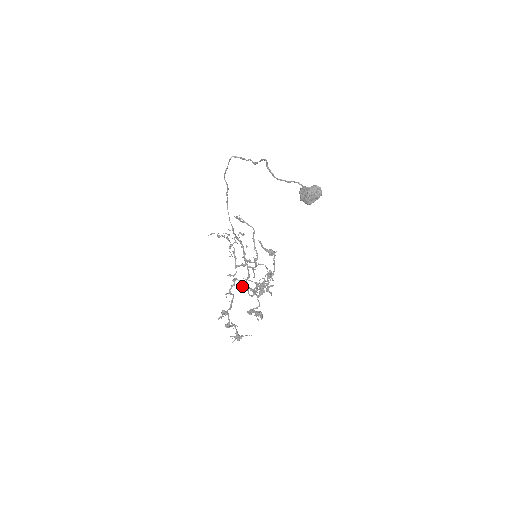
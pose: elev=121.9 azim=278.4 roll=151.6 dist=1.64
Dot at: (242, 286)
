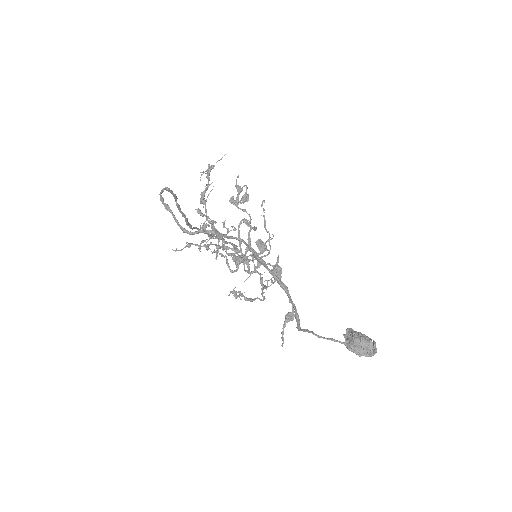
Dot at: occluded
